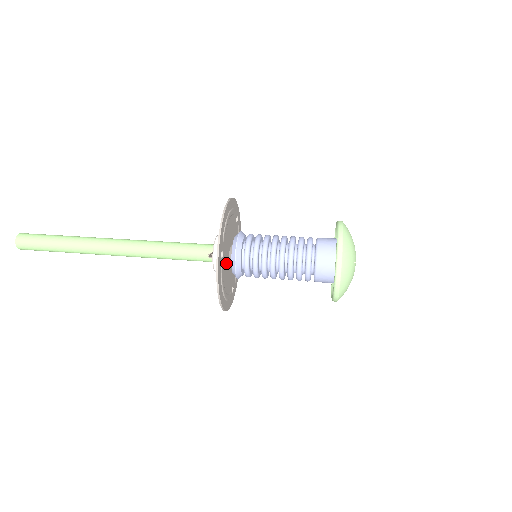
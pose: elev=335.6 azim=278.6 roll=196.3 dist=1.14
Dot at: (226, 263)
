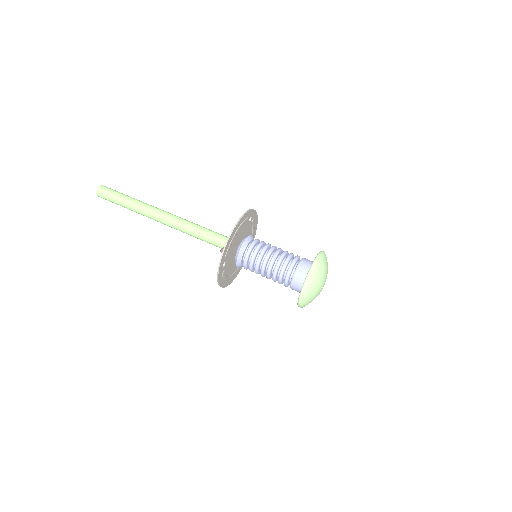
Dot at: (231, 261)
